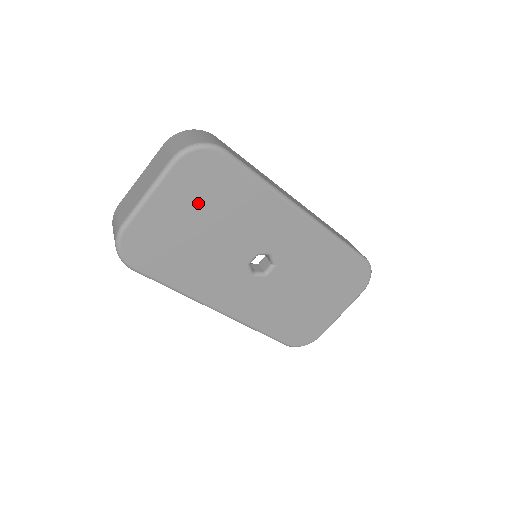
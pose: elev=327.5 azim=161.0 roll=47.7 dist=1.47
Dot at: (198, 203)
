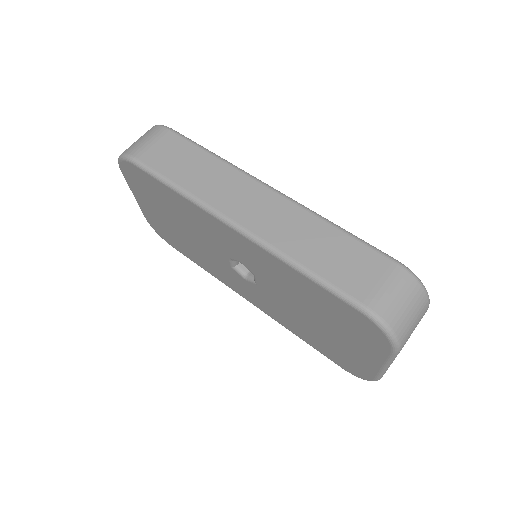
Dot at: (157, 204)
